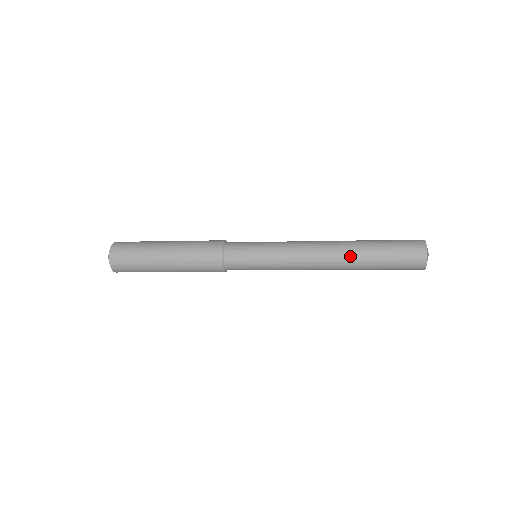
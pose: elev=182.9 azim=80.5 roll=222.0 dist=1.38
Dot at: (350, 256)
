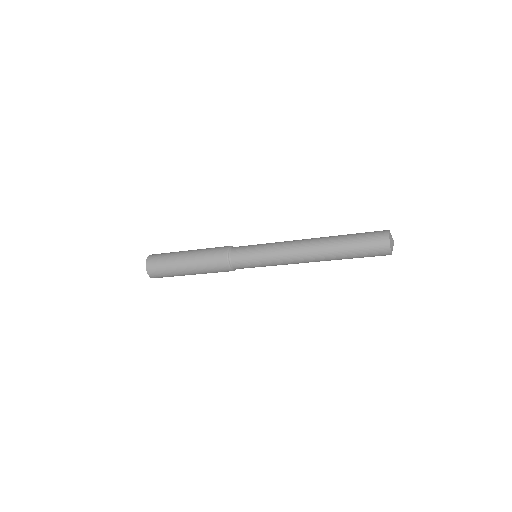
Dot at: (328, 256)
